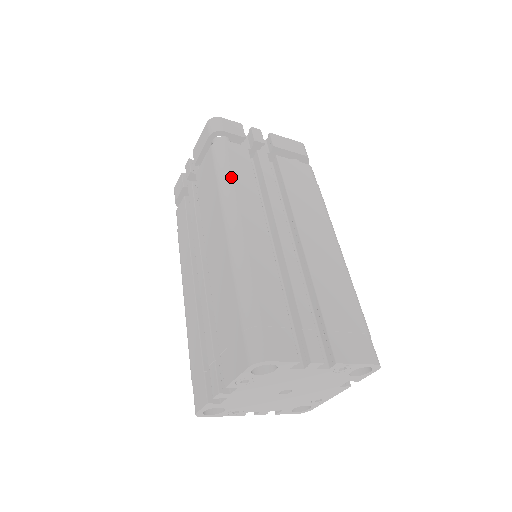
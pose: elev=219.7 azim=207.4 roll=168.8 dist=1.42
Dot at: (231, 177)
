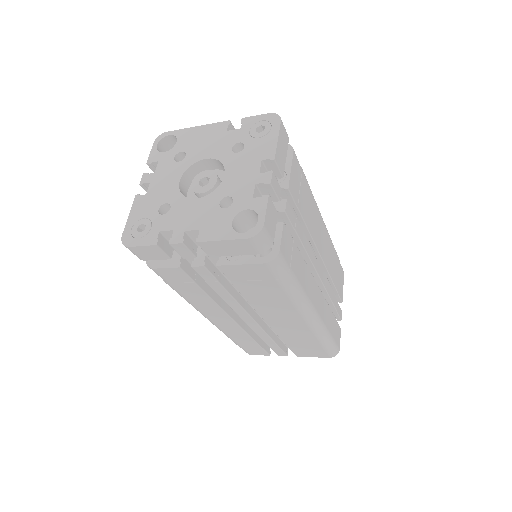
Dot at: (298, 283)
